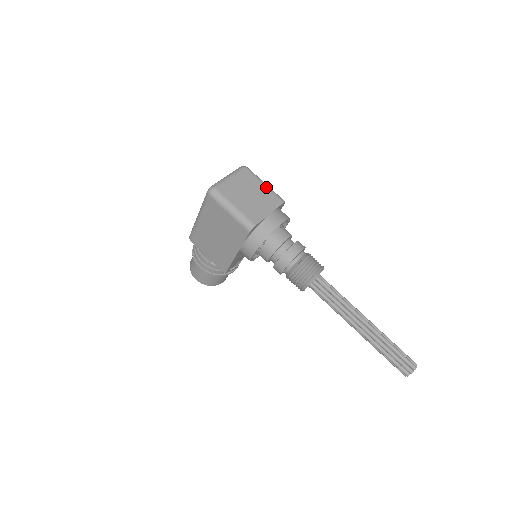
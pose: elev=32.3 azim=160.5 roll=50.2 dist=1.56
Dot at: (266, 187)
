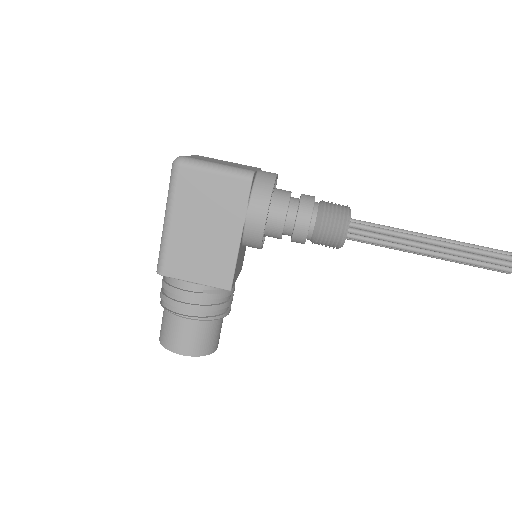
Dot at: (232, 162)
